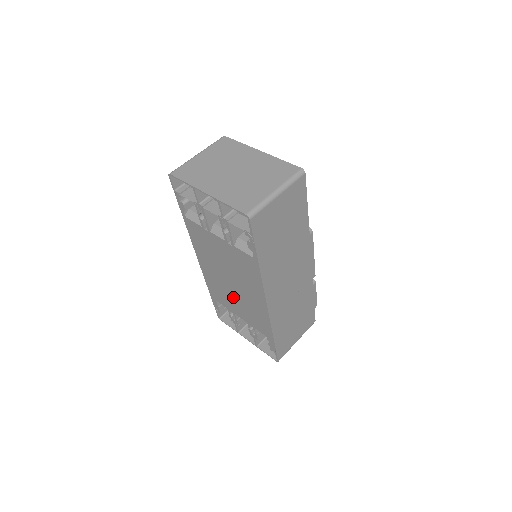
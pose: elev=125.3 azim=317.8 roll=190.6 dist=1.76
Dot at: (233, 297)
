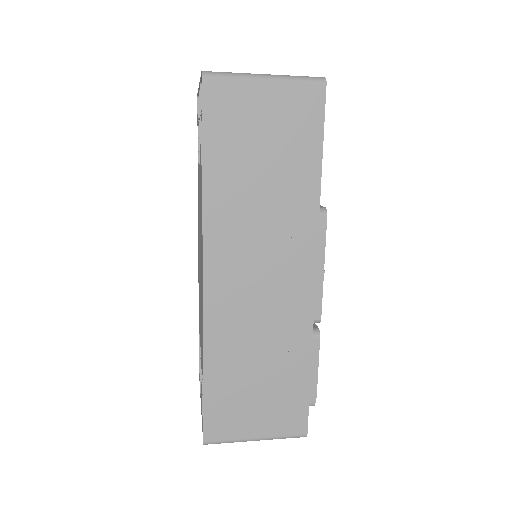
Dot at: occluded
